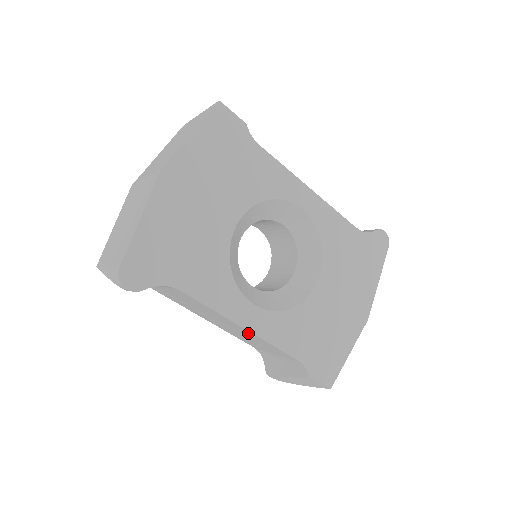
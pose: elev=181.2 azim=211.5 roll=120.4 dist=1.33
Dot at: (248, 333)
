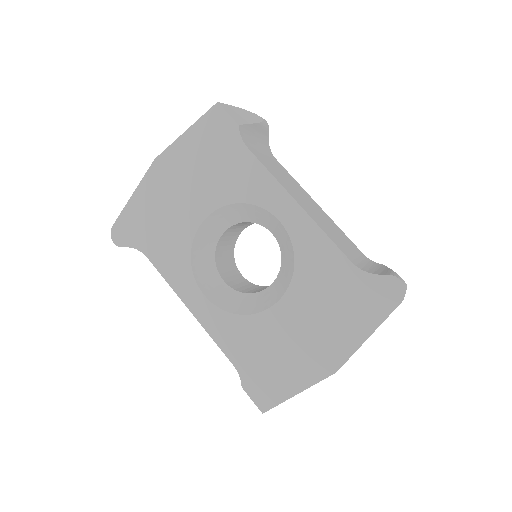
Dot at: occluded
